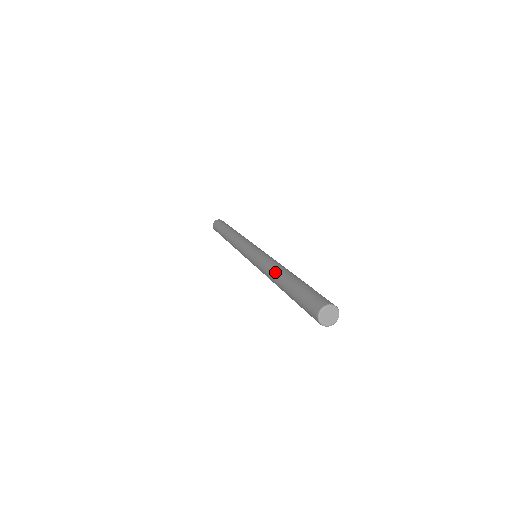
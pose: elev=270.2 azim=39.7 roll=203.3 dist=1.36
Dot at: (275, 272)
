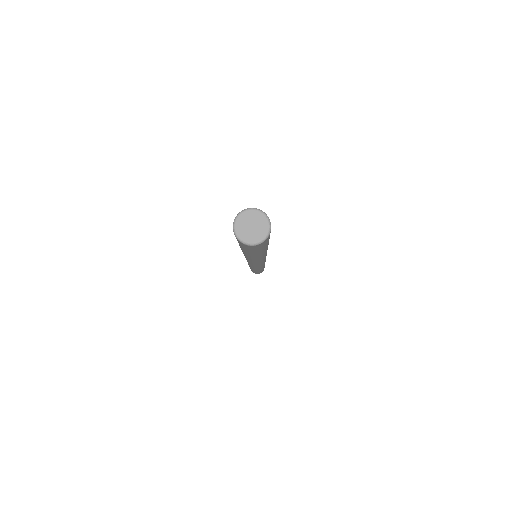
Dot at: occluded
